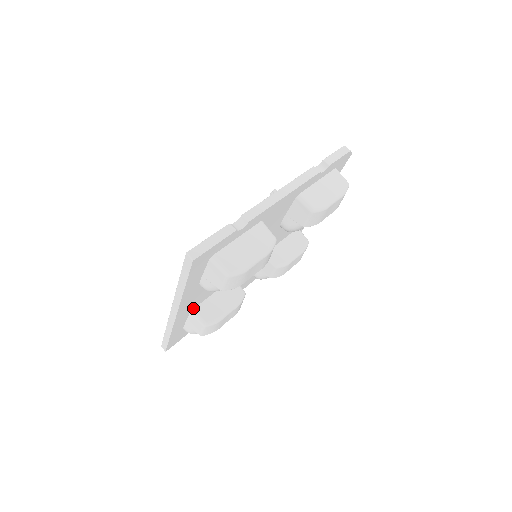
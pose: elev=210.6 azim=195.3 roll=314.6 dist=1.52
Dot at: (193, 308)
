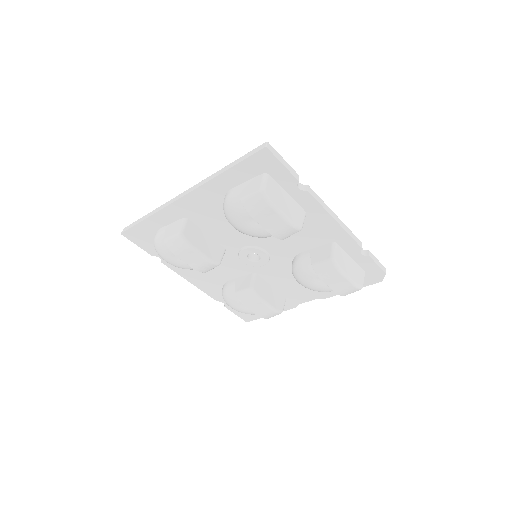
Dot at: (189, 218)
